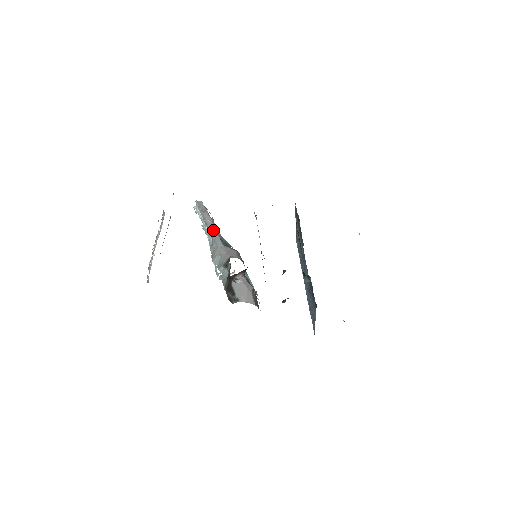
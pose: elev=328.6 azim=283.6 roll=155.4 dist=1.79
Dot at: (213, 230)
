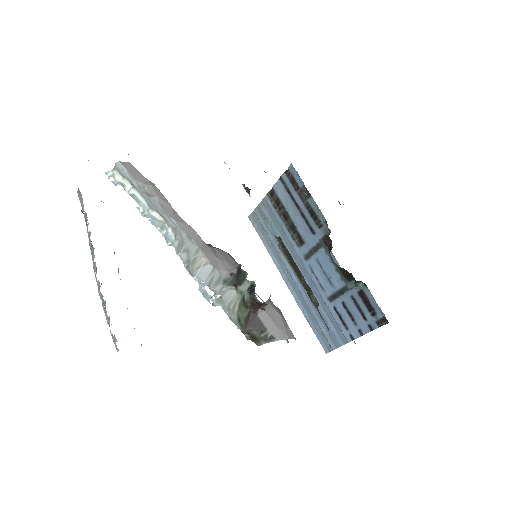
Dot at: (178, 218)
